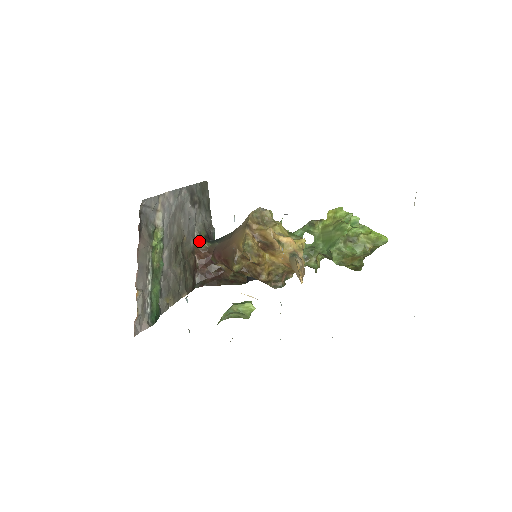
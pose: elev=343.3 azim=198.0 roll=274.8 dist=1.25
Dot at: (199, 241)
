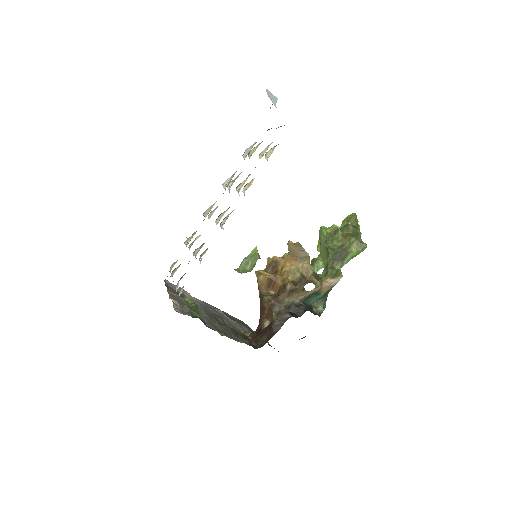
Dot at: (247, 333)
